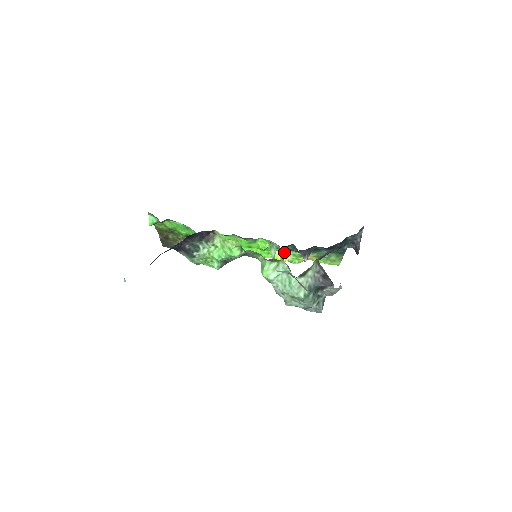
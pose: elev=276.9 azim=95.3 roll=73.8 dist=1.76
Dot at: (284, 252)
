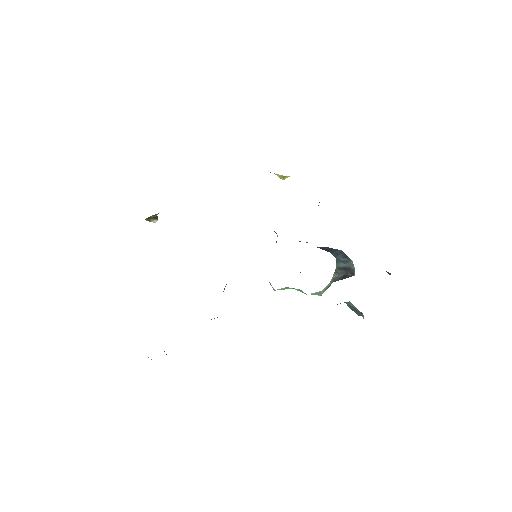
Dot at: (281, 176)
